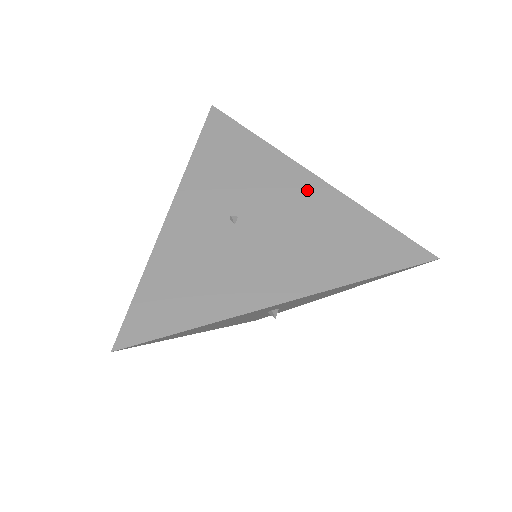
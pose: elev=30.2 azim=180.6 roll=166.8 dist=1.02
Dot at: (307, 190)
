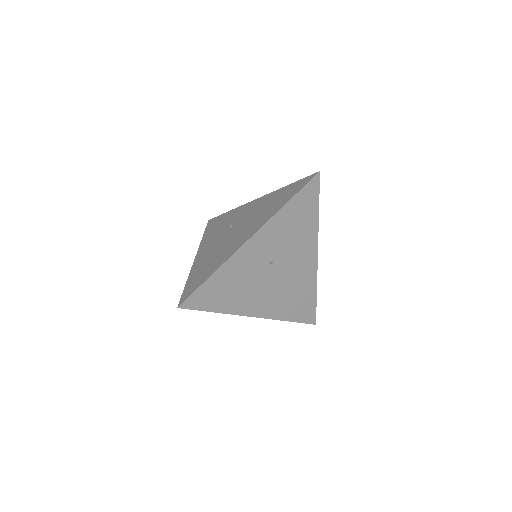
Dot at: (308, 264)
